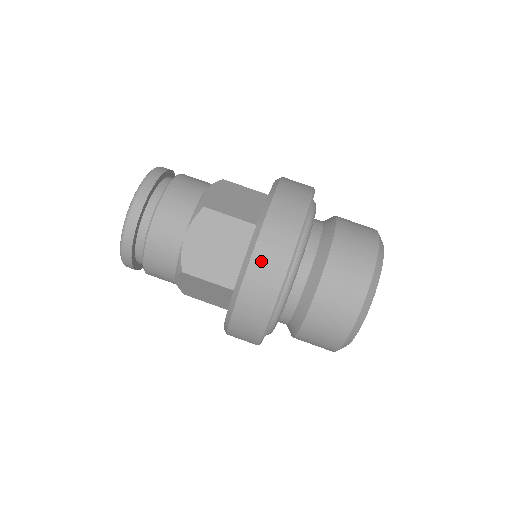
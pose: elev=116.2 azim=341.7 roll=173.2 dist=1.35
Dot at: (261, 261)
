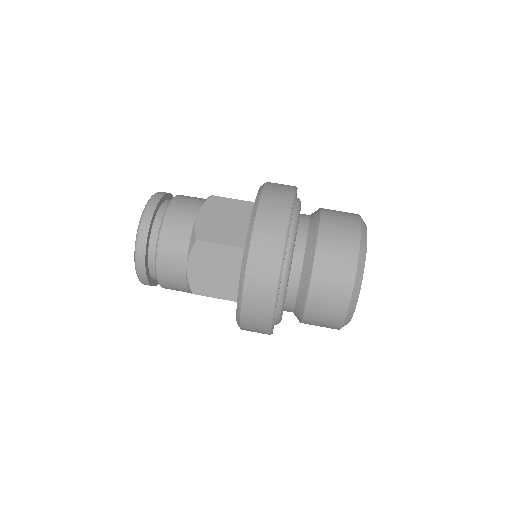
Dot at: (268, 204)
